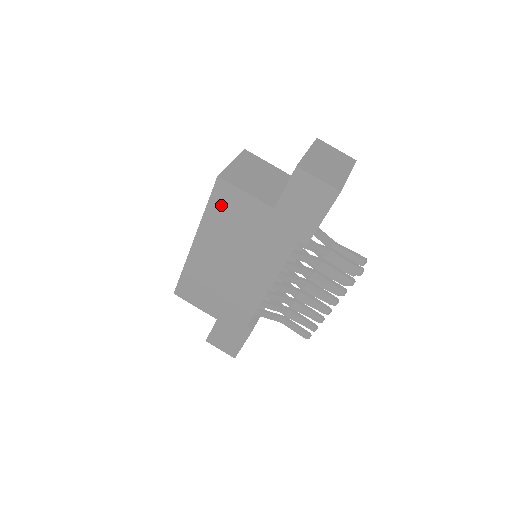
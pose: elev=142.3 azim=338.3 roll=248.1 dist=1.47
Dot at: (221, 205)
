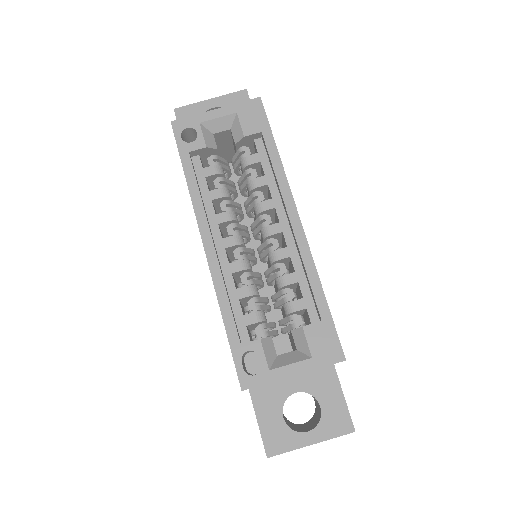
Dot at: occluded
